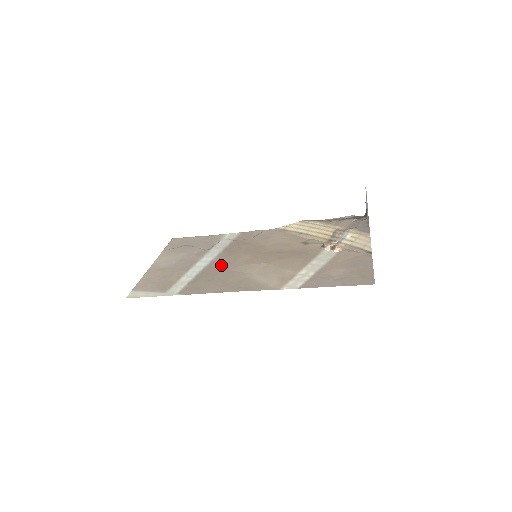
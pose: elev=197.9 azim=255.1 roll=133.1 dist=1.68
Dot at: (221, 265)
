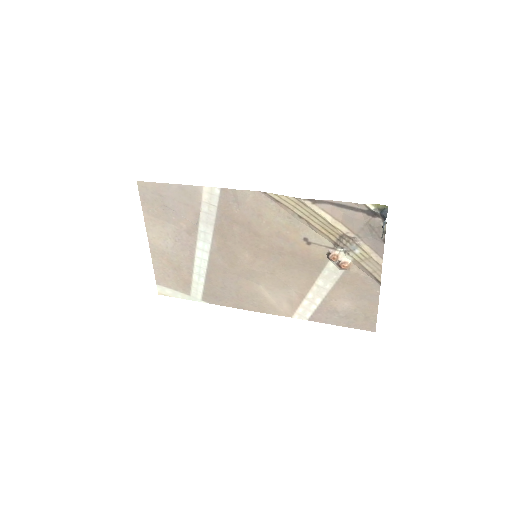
Dot at: (224, 264)
